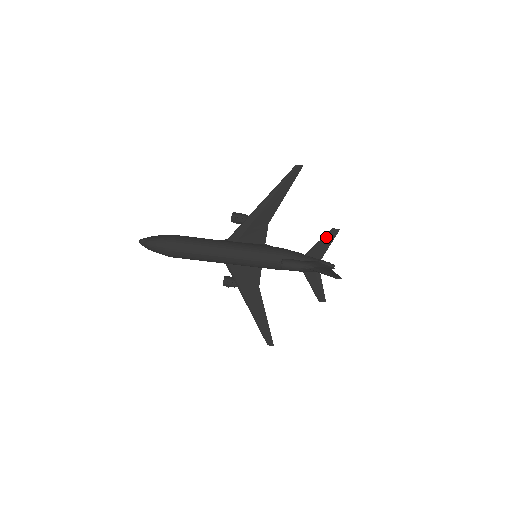
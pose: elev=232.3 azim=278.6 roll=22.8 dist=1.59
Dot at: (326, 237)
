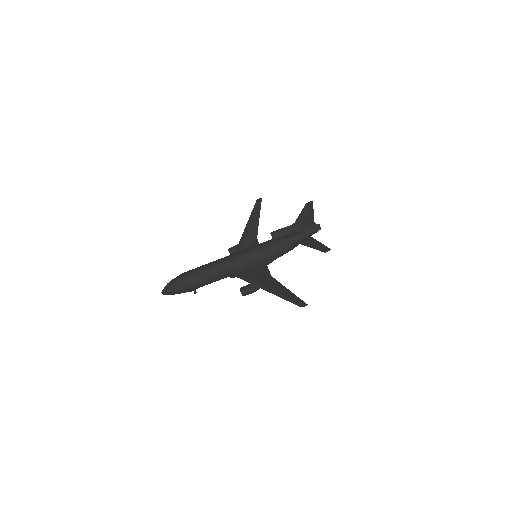
Dot at: occluded
